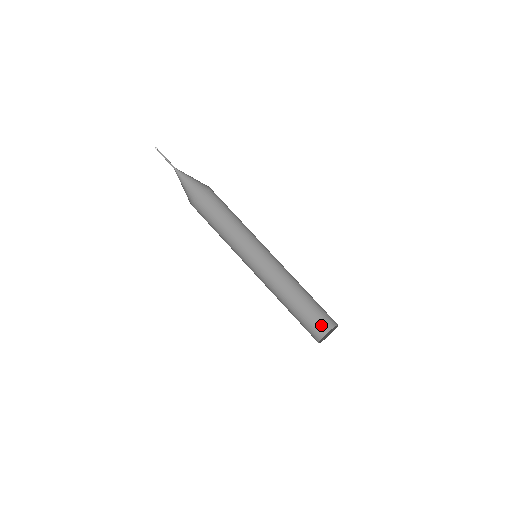
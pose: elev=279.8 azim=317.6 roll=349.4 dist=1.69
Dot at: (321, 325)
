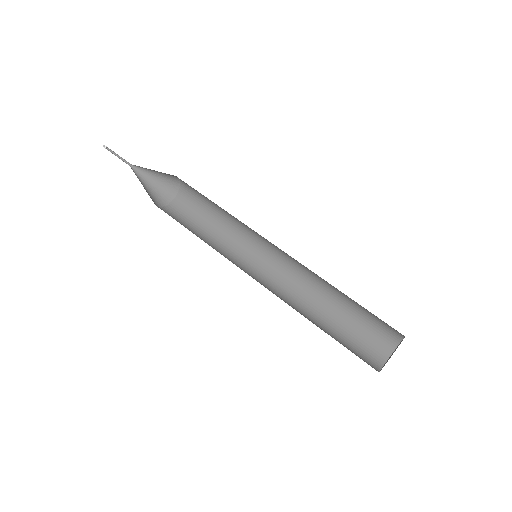
Dot at: (366, 361)
